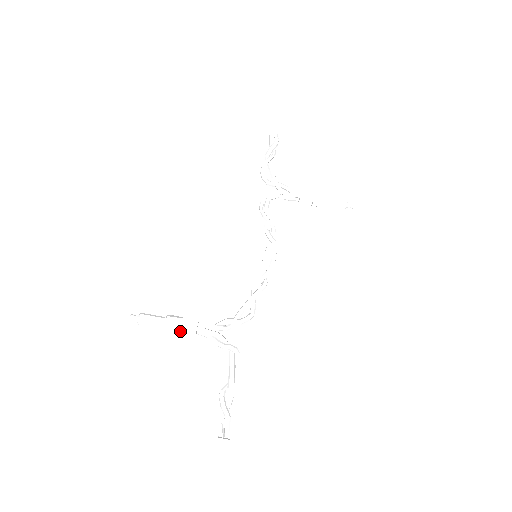
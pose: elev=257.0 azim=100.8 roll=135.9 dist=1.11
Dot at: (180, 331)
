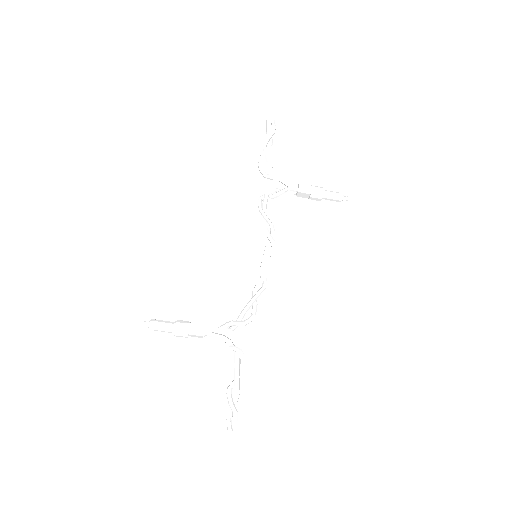
Dot at: (189, 335)
